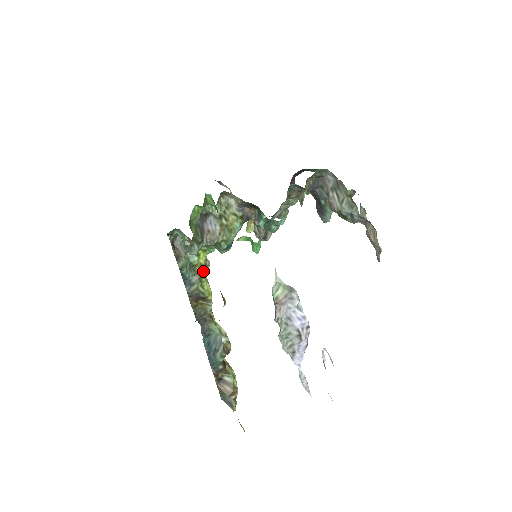
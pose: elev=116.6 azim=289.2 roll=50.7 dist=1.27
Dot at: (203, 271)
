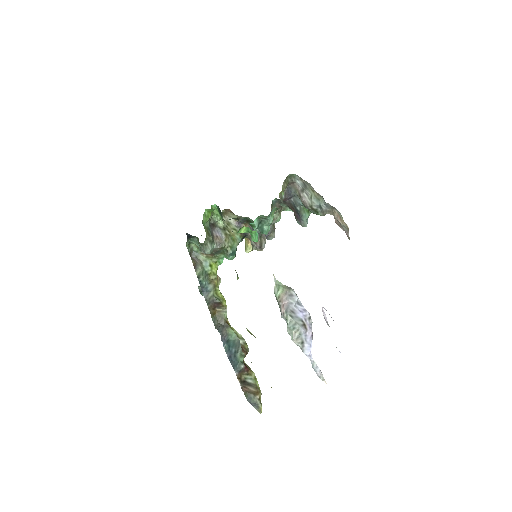
Dot at: (216, 280)
